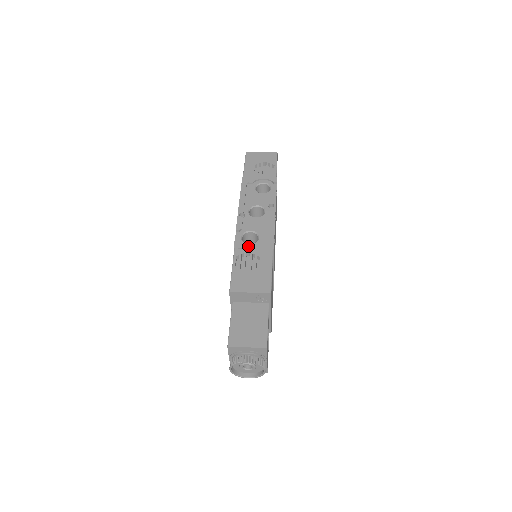
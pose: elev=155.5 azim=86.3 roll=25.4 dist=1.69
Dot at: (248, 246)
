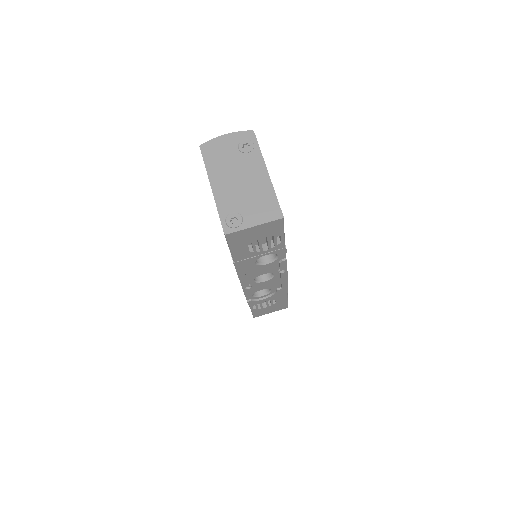
Dot at: (262, 300)
